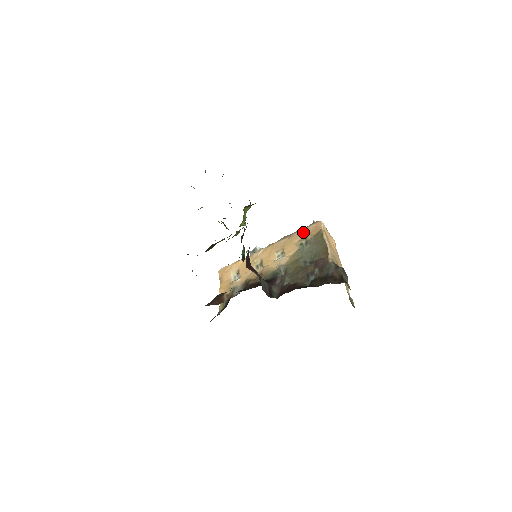
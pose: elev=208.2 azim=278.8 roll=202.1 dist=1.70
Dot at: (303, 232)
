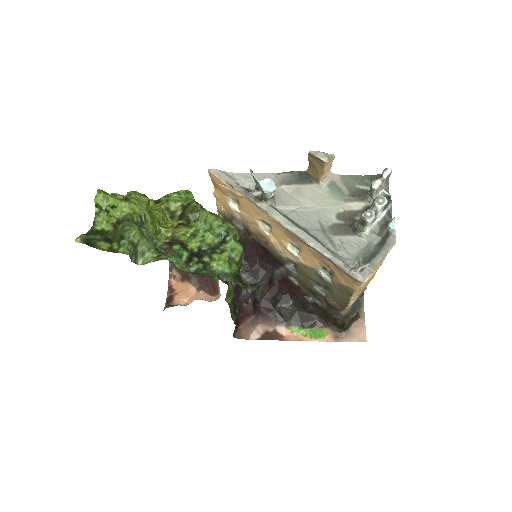
Dot at: (332, 266)
